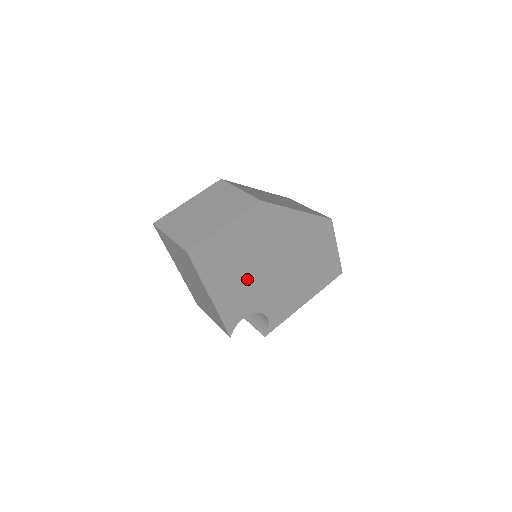
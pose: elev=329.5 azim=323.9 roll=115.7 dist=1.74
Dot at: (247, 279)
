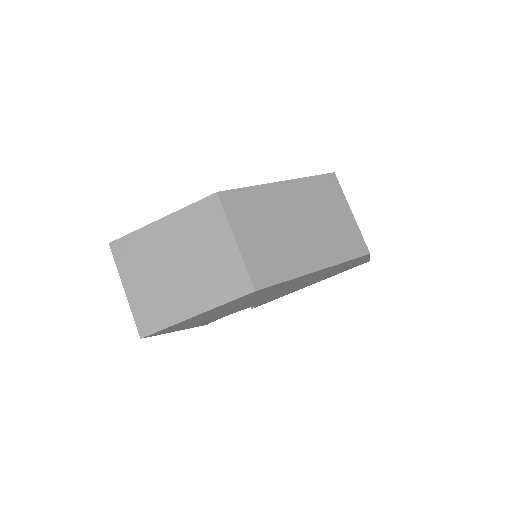
Dot at: (230, 310)
